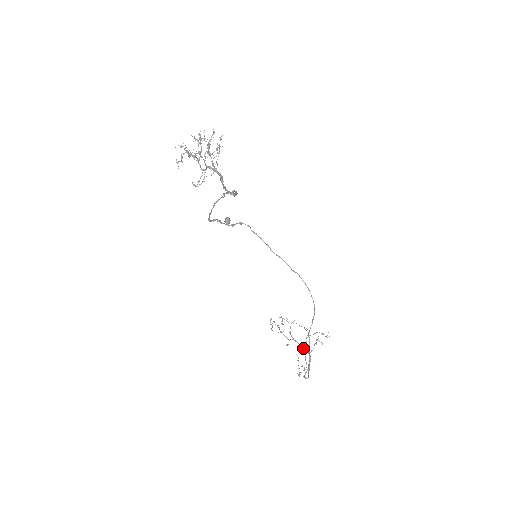
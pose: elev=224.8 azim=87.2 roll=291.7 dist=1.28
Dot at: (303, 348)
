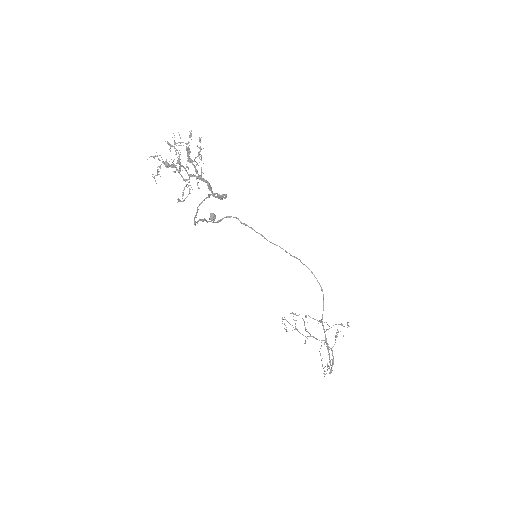
Dot at: occluded
